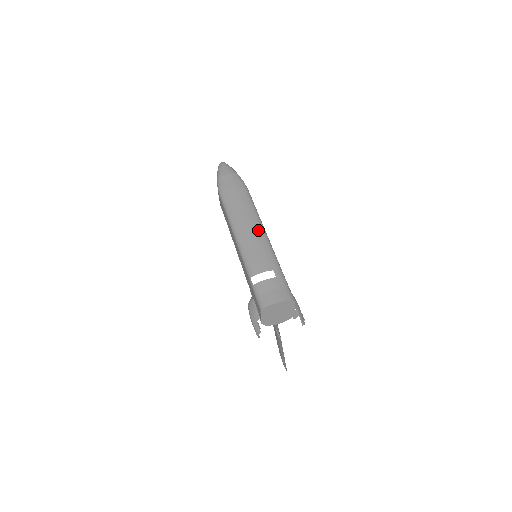
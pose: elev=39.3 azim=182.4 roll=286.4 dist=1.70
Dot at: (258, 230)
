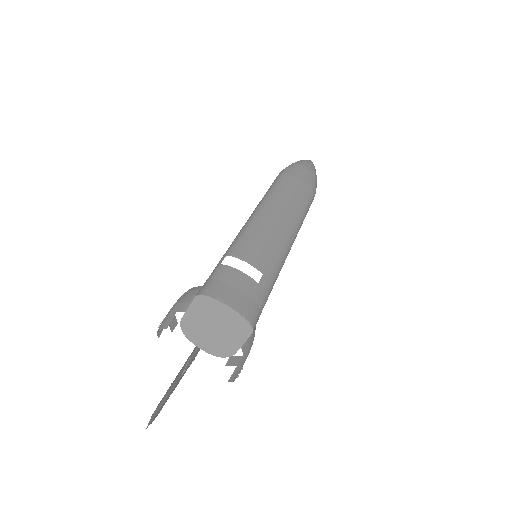
Dot at: (288, 229)
